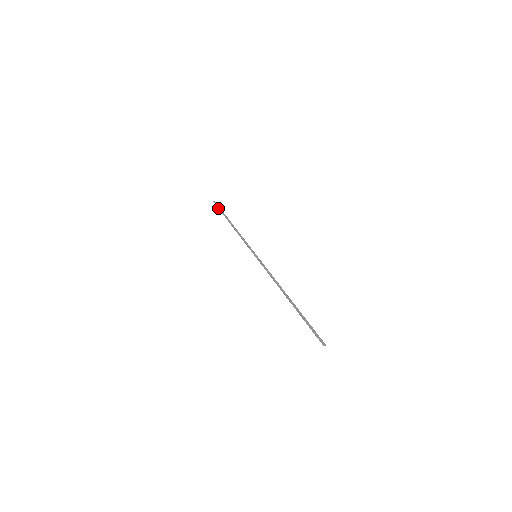
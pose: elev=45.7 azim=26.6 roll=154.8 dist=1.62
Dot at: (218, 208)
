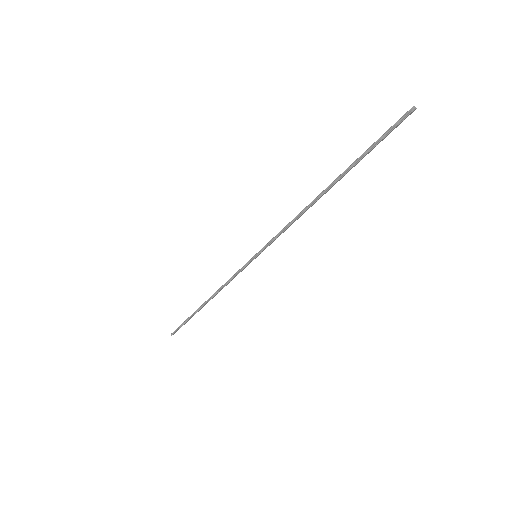
Dot at: (180, 325)
